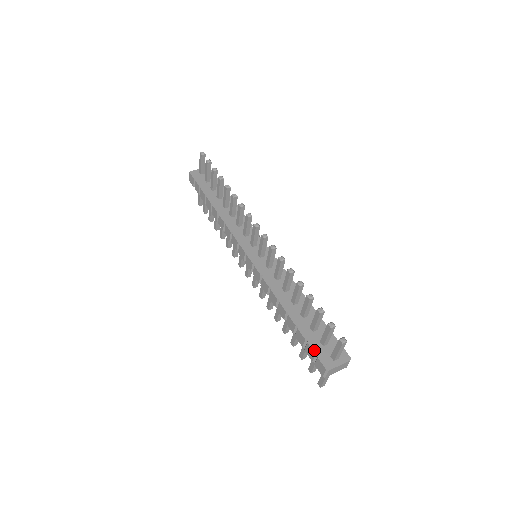
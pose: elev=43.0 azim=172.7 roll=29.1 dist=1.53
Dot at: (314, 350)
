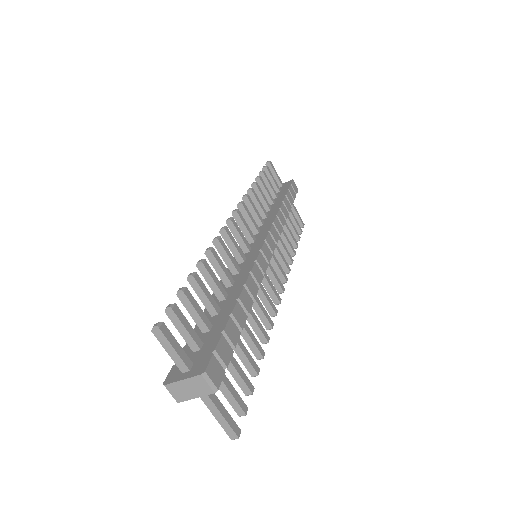
Dot at: occluded
